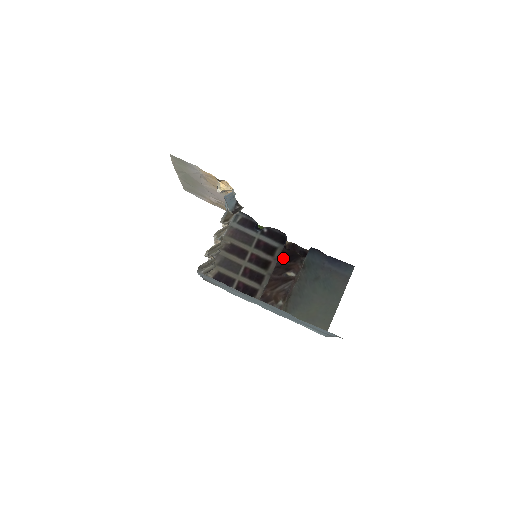
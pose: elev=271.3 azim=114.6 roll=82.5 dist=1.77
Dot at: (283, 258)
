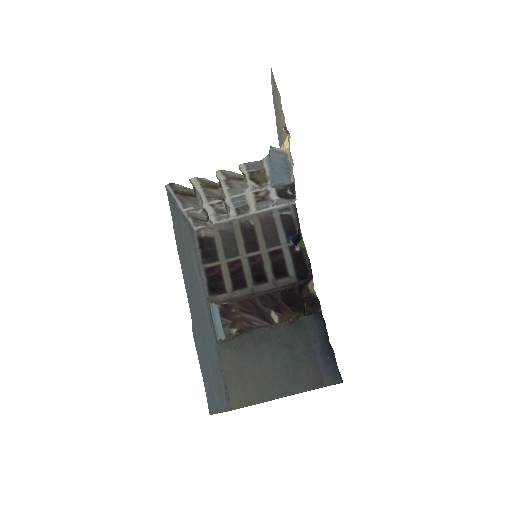
Dot at: (286, 294)
